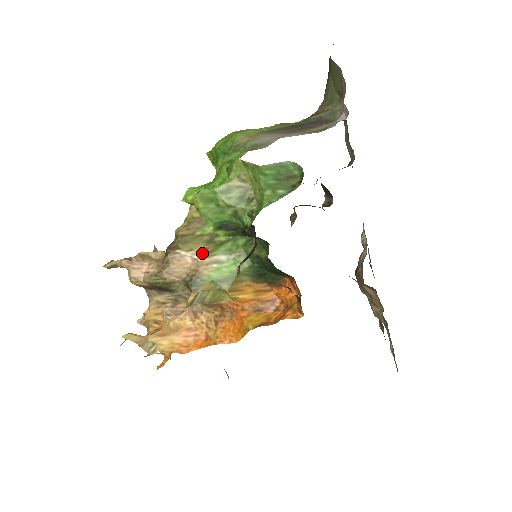
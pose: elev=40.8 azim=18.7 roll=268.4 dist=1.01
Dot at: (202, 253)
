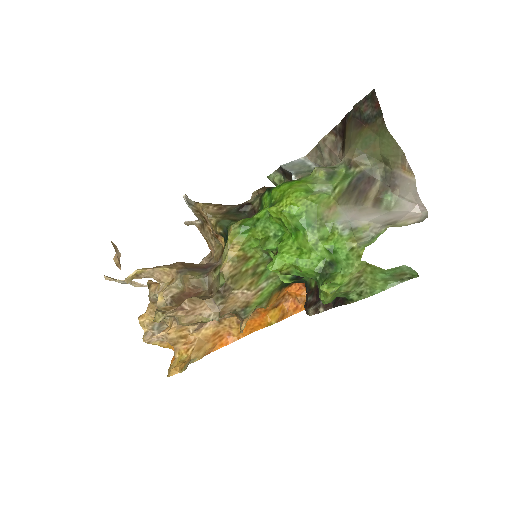
Dot at: (250, 287)
